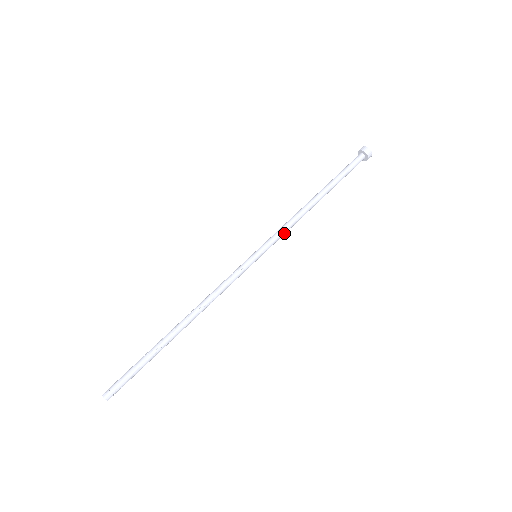
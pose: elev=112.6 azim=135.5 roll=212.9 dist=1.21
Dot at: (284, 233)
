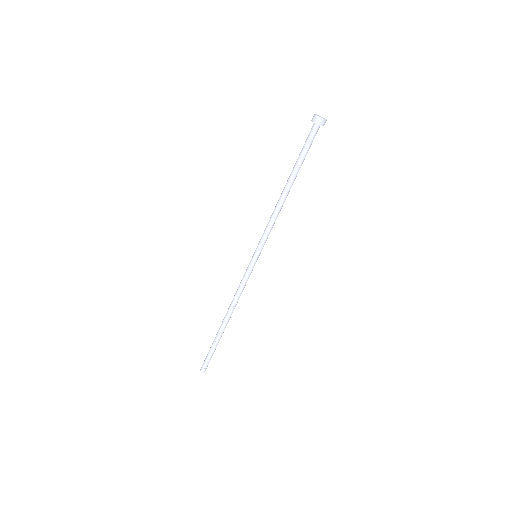
Dot at: occluded
